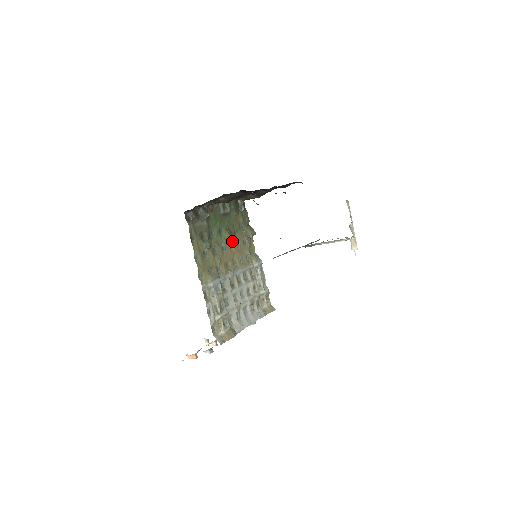
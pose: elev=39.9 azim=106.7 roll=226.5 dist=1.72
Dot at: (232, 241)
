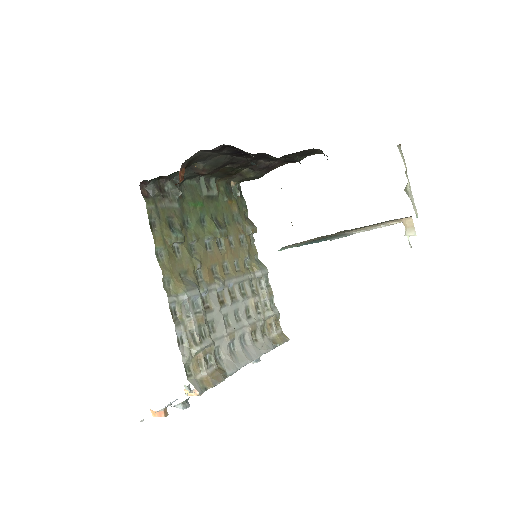
Dot at: (220, 236)
